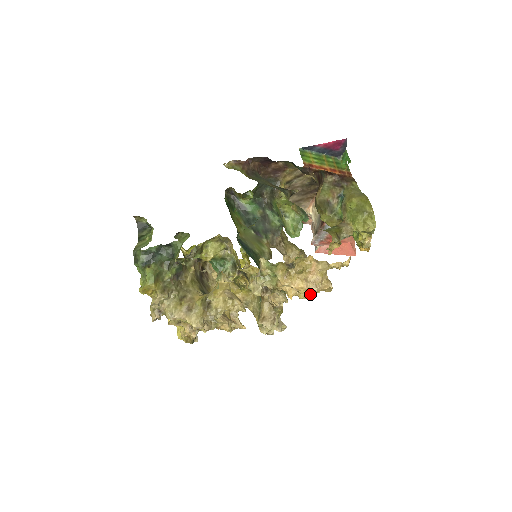
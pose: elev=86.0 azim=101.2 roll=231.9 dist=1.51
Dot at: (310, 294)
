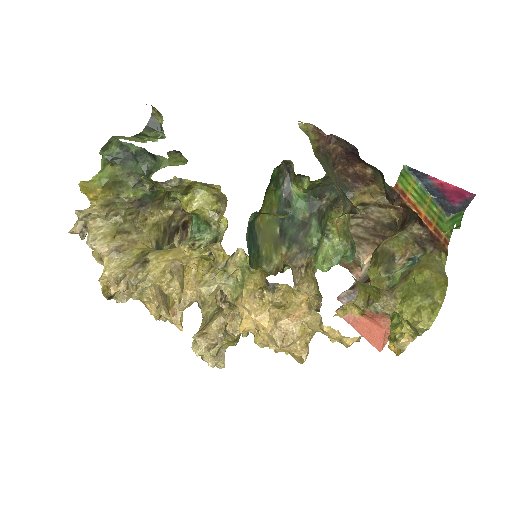
Dot at: occluded
